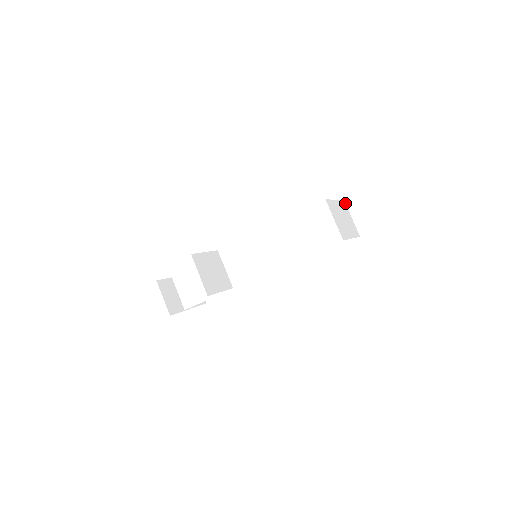
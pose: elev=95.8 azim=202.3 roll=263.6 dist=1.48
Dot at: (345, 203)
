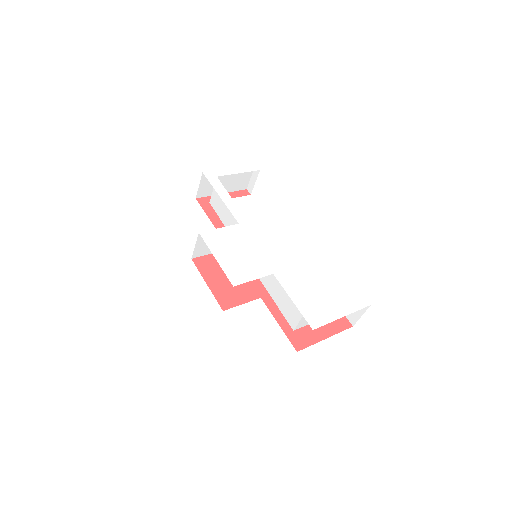
Dot at: (357, 290)
